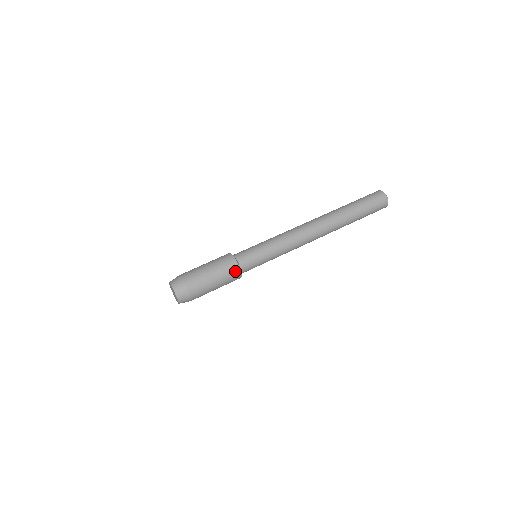
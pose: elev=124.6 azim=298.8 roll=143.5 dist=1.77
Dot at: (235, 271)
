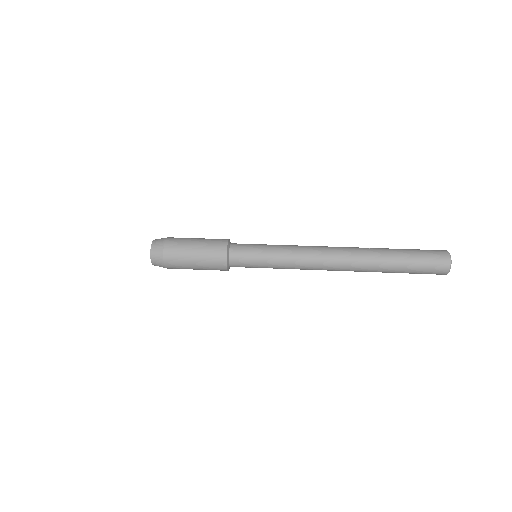
Dot at: (222, 243)
